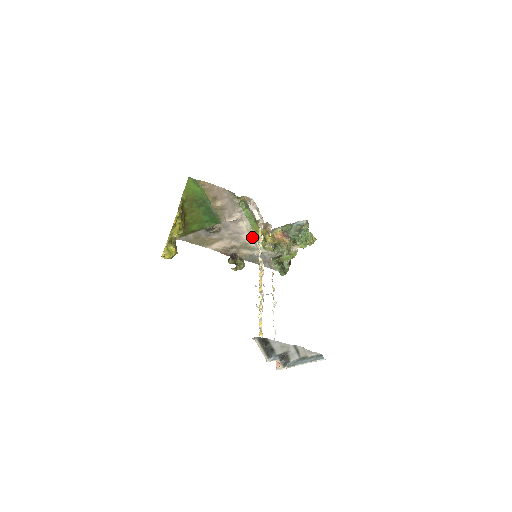
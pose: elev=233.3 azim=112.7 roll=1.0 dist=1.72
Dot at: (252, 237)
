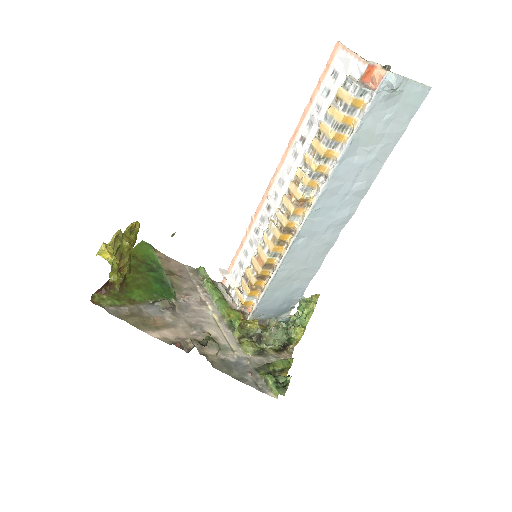
Dot at: (221, 331)
